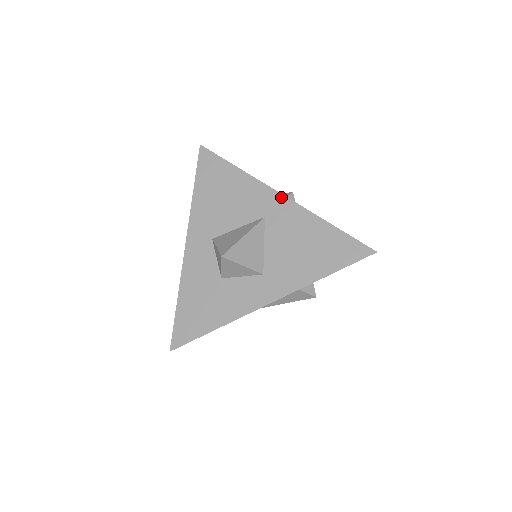
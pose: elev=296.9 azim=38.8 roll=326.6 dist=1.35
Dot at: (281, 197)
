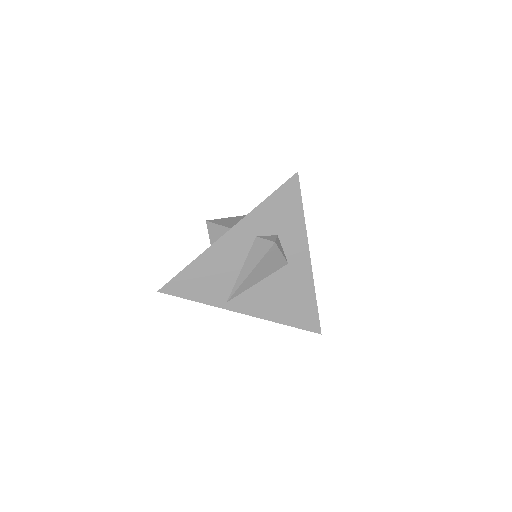
Dot at: occluded
